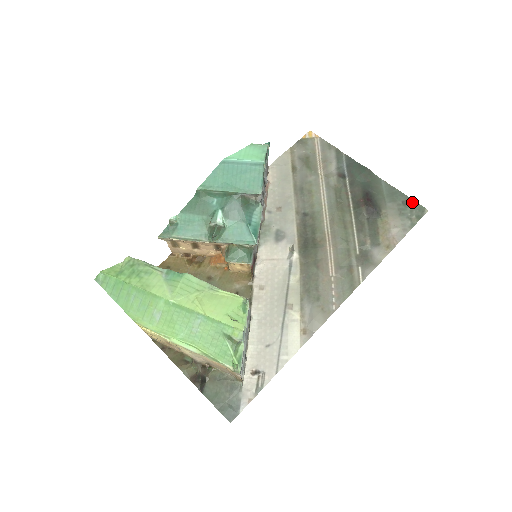
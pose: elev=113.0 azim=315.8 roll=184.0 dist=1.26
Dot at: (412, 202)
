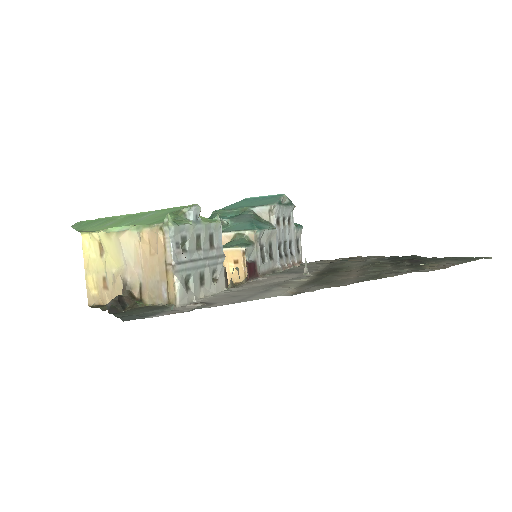
Dot at: (470, 257)
